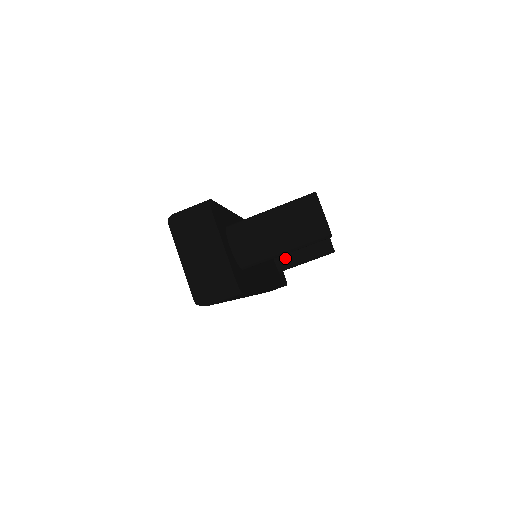
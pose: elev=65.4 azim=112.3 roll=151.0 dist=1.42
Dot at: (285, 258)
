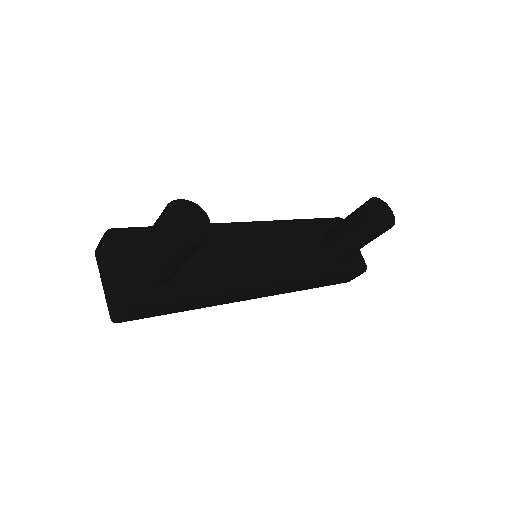
Dot at: (334, 245)
